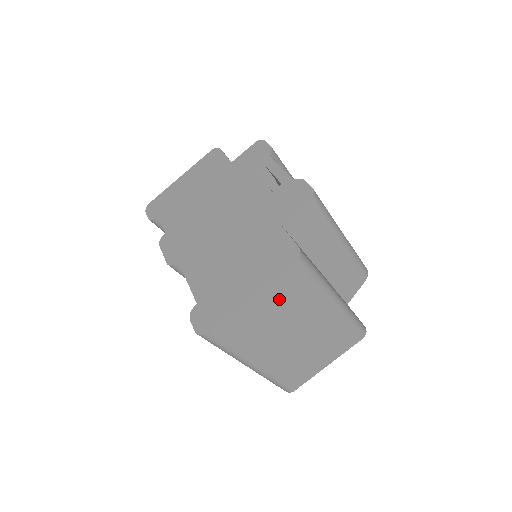
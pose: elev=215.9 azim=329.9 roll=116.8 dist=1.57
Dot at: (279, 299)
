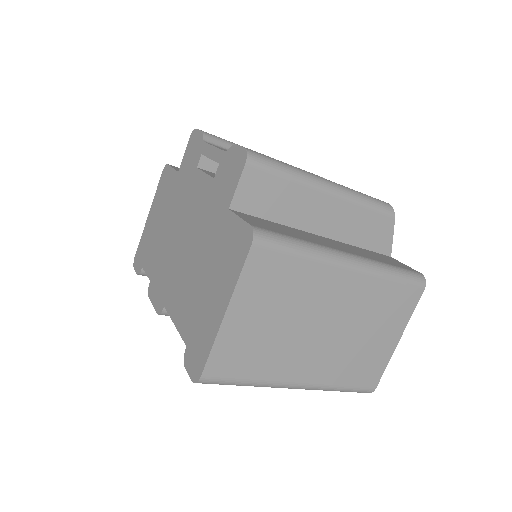
Dot at: (266, 297)
